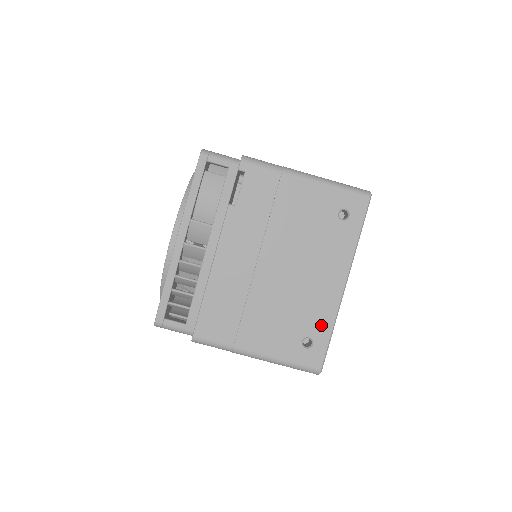
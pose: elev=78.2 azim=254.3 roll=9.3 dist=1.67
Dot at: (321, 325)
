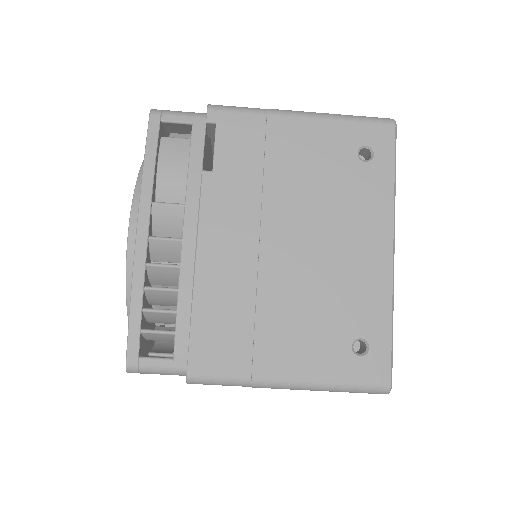
Dot at: (374, 316)
